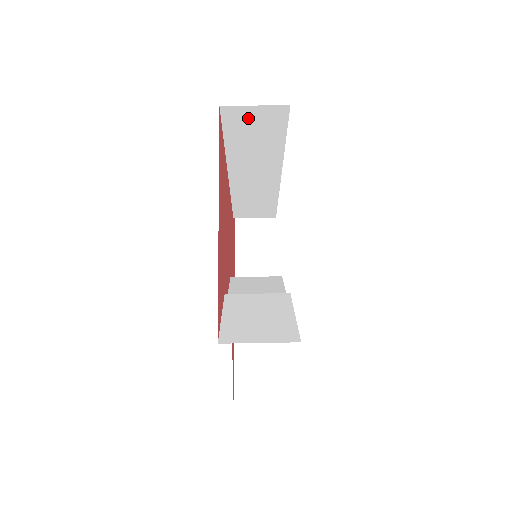
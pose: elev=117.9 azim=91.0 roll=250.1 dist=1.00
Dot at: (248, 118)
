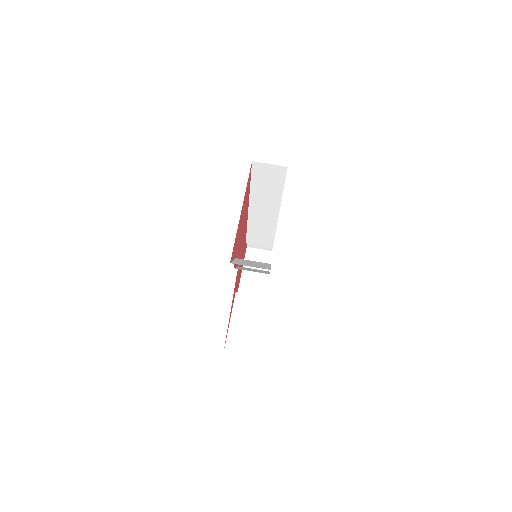
Dot at: (265, 171)
